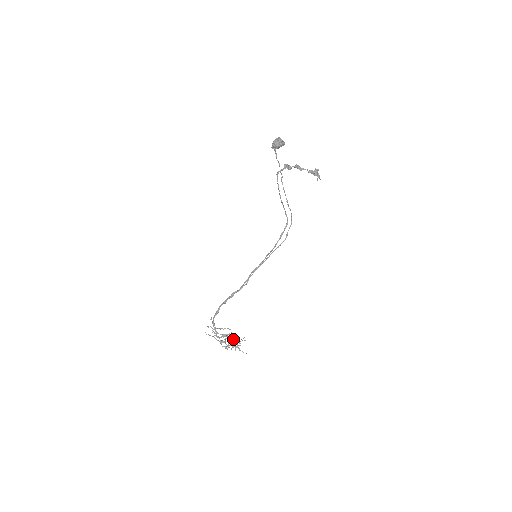
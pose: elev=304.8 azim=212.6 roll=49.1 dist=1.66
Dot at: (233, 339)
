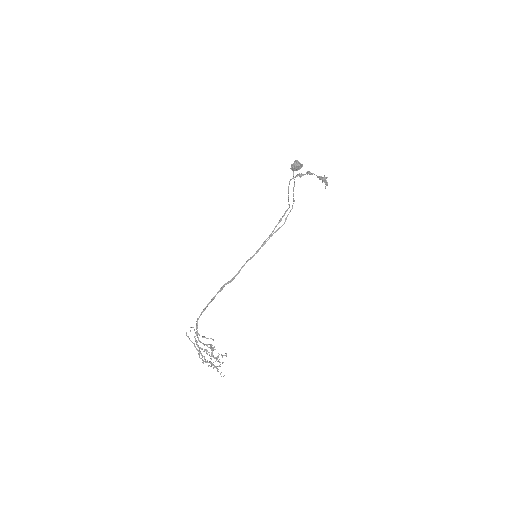
Dot at: occluded
